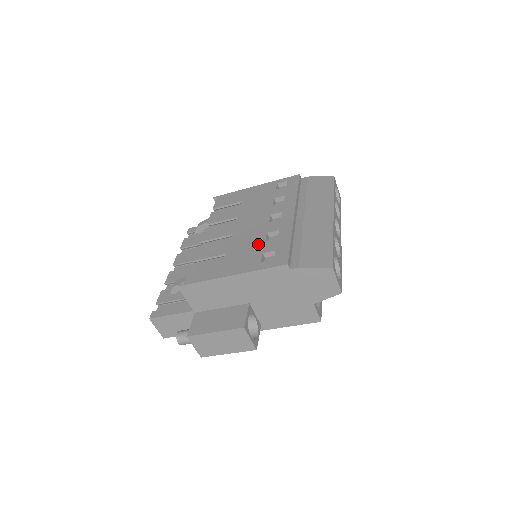
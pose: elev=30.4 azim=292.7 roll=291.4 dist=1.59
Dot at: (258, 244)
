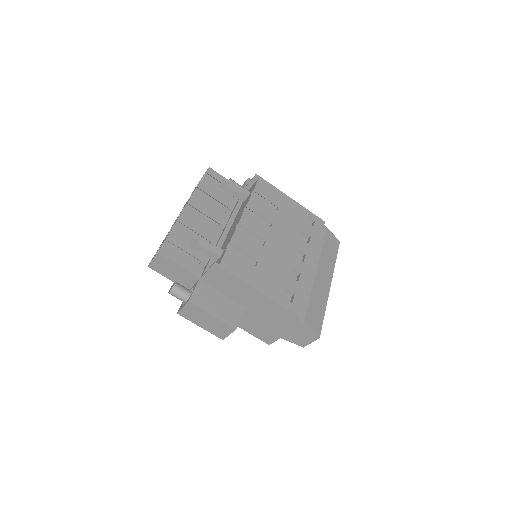
Dot at: (284, 274)
